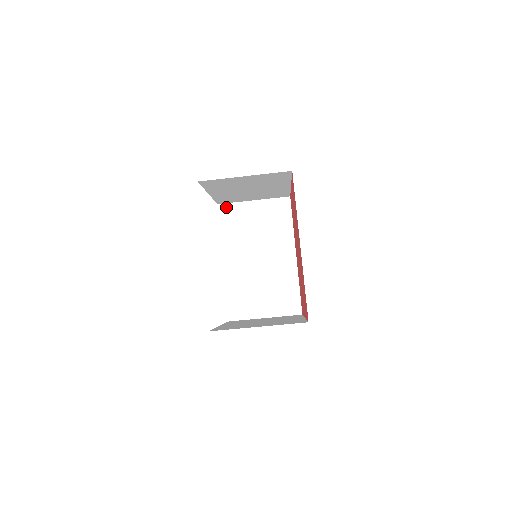
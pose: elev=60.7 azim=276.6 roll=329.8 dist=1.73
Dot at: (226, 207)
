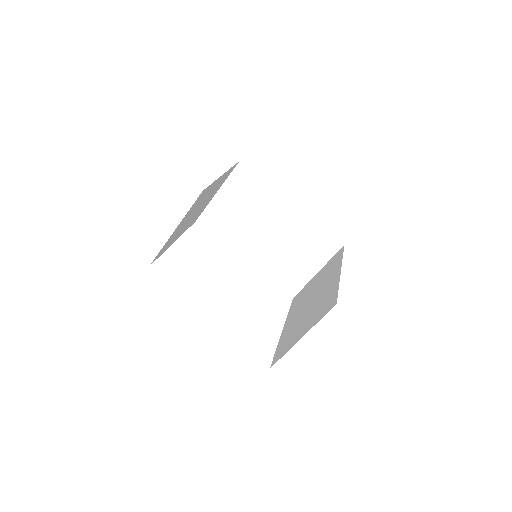
Dot at: (203, 218)
